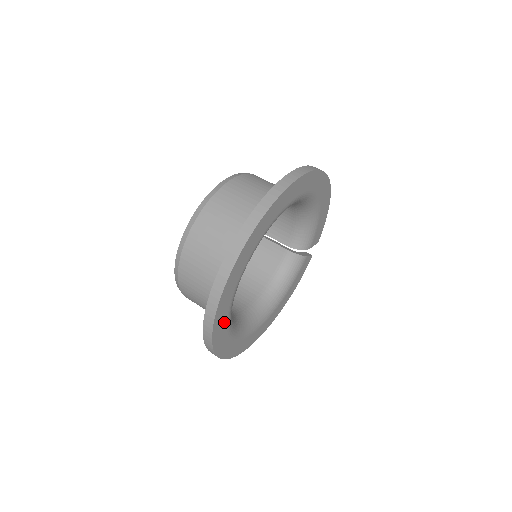
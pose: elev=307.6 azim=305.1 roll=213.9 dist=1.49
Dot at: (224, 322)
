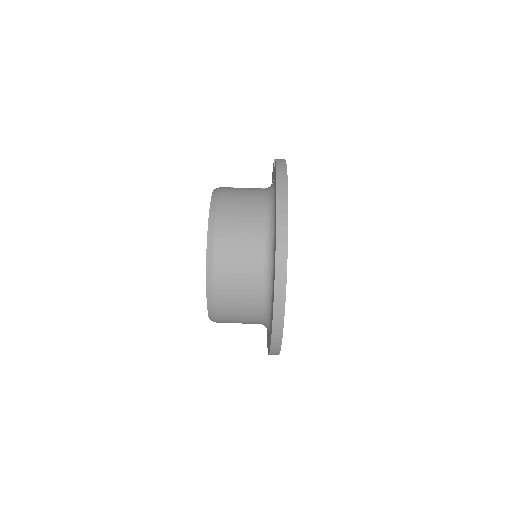
Dot at: occluded
